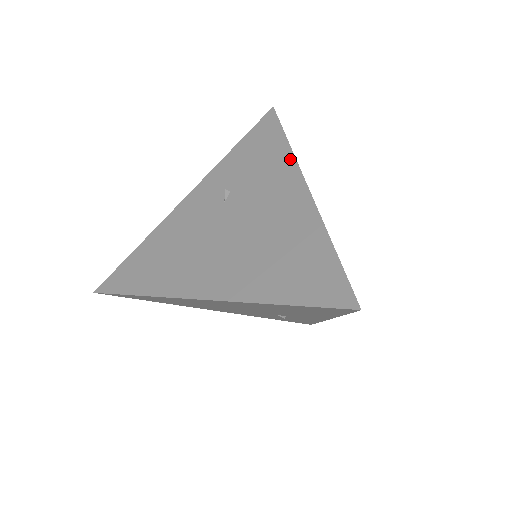
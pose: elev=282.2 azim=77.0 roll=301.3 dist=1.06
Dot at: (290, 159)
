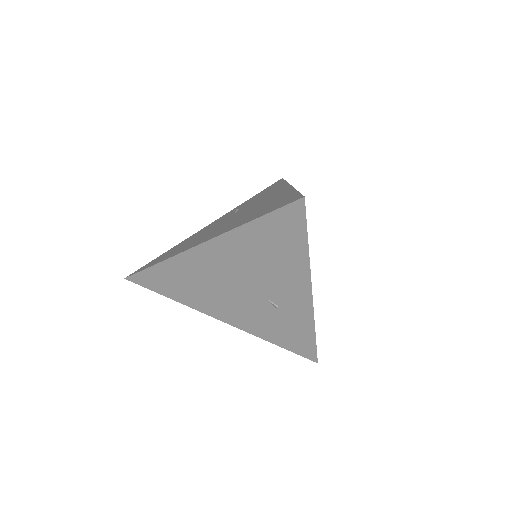
Dot at: (284, 184)
